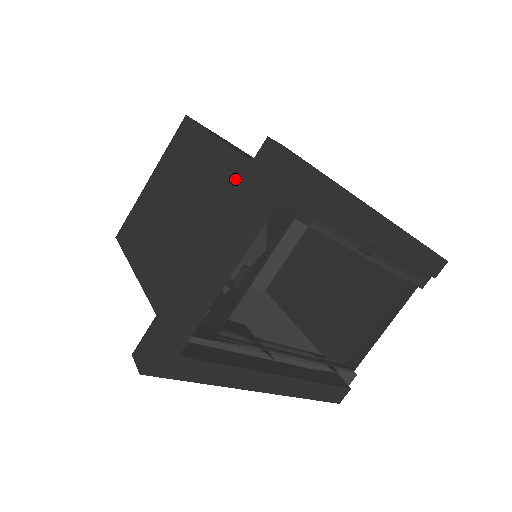
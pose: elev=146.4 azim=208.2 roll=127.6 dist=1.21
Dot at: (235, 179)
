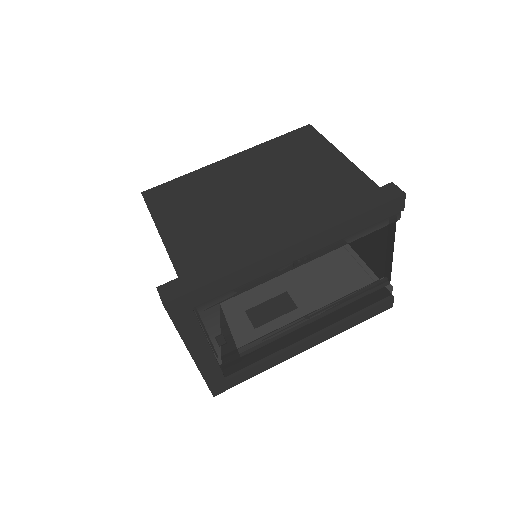
Dot at: occluded
